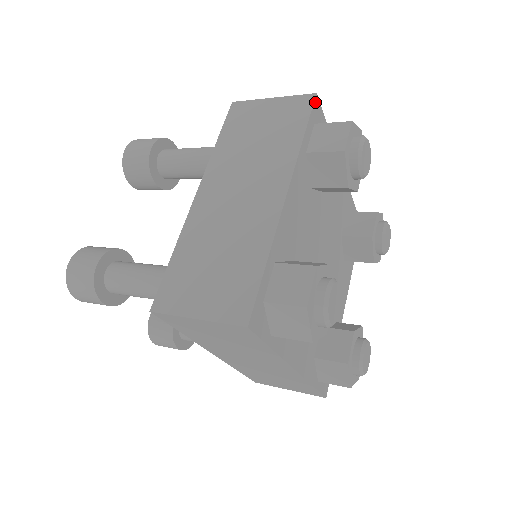
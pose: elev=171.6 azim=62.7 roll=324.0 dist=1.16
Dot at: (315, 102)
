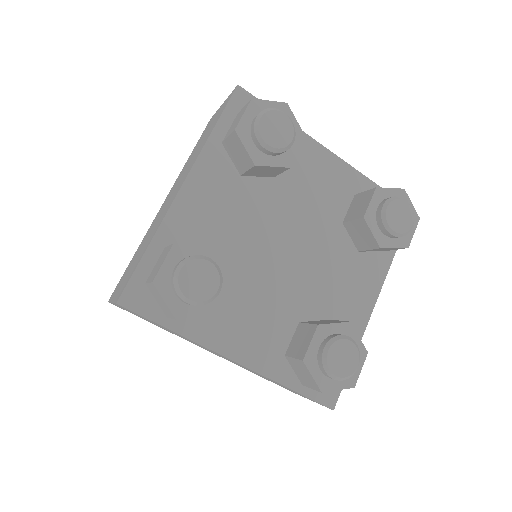
Dot at: (236, 93)
